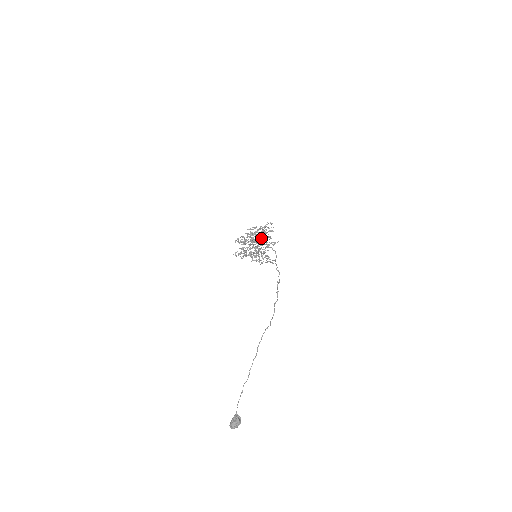
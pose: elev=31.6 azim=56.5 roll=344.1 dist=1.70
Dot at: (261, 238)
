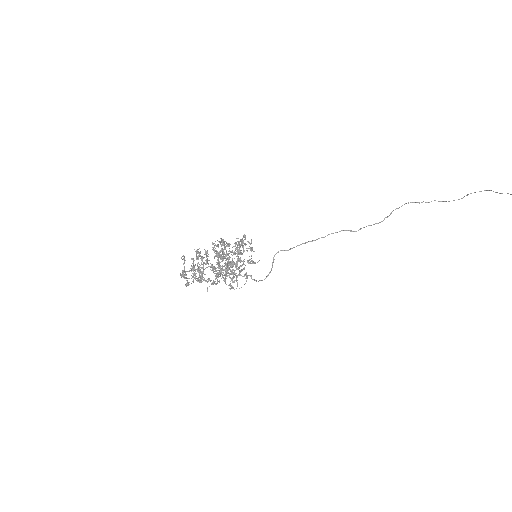
Dot at: (235, 253)
